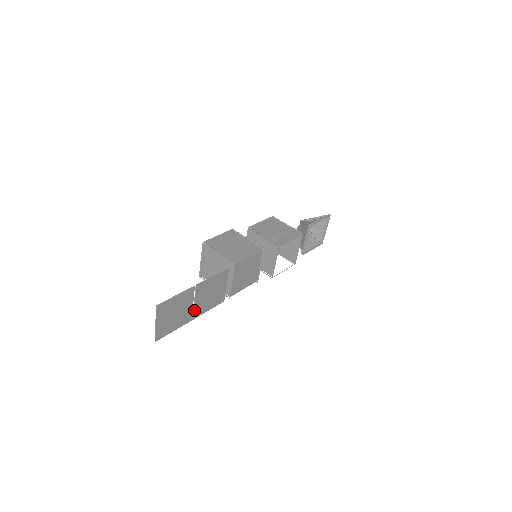
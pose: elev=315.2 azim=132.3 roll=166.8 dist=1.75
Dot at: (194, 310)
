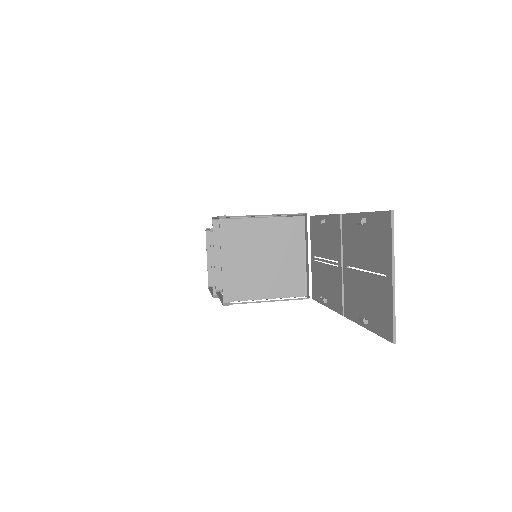
Dot at: (342, 288)
